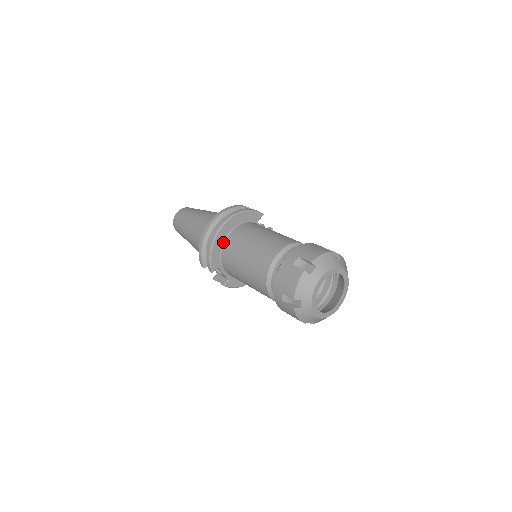
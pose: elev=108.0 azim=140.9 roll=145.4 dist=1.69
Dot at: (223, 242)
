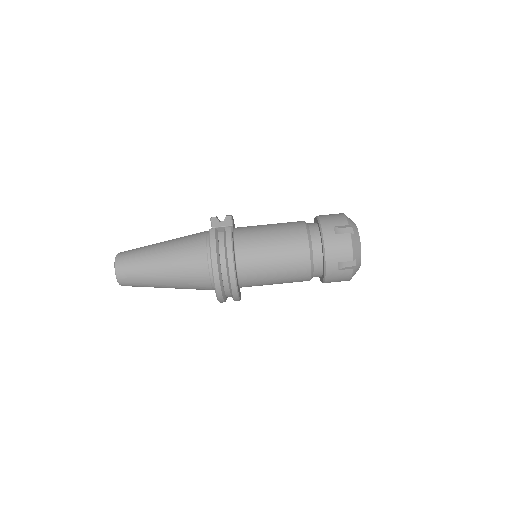
Dot at: (238, 284)
